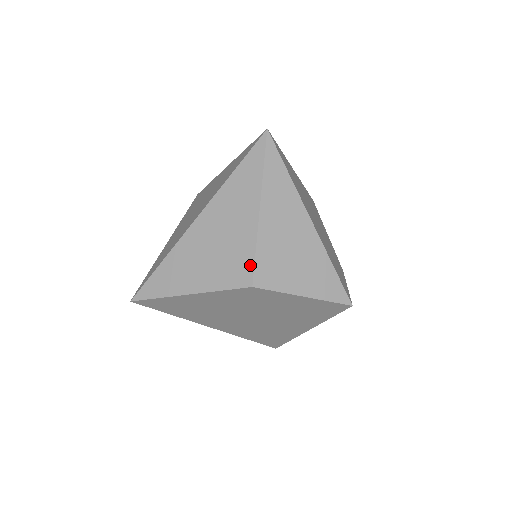
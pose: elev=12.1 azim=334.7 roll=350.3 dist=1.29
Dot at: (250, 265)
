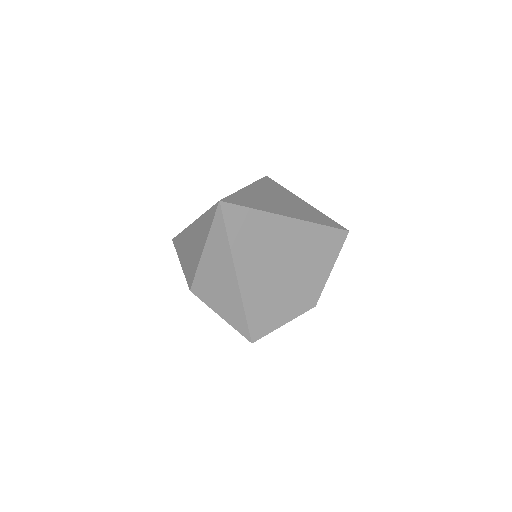
Dot at: (193, 278)
